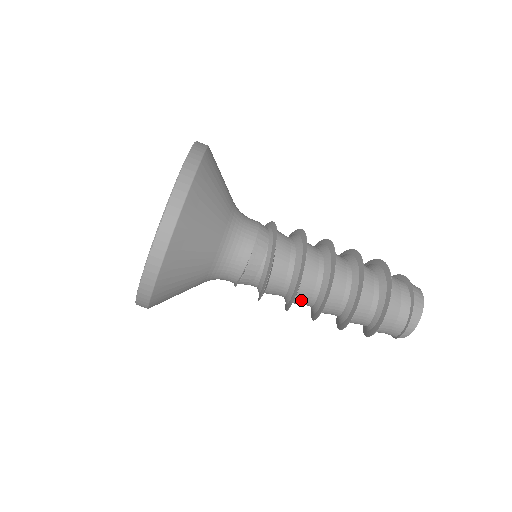
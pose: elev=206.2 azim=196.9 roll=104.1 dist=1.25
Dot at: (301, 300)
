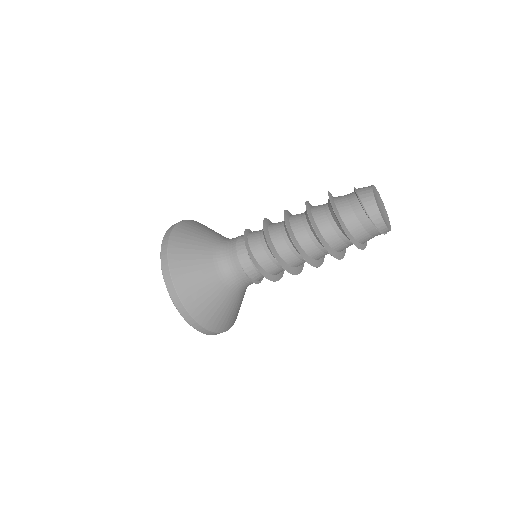
Dot at: (298, 264)
